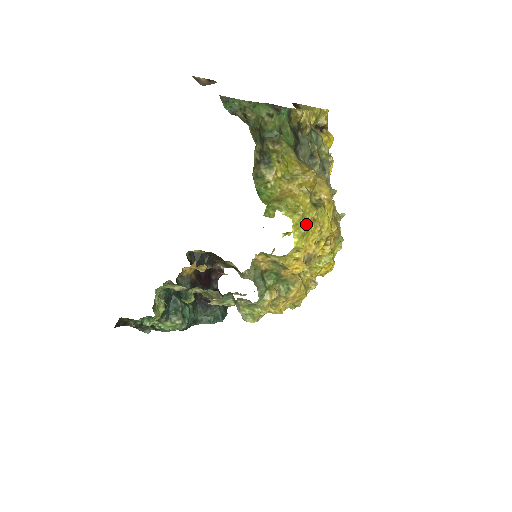
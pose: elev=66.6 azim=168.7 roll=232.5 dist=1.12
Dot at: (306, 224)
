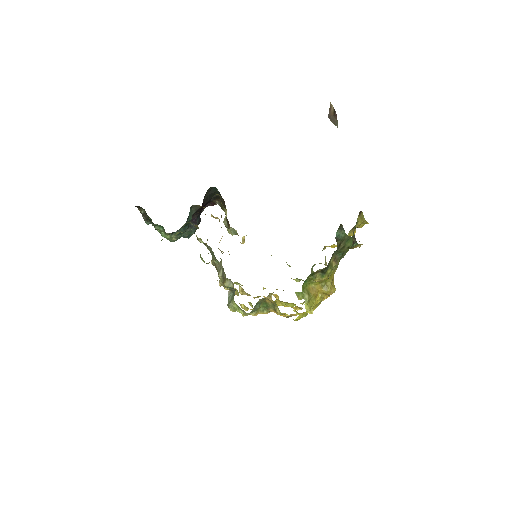
Dot at: occluded
